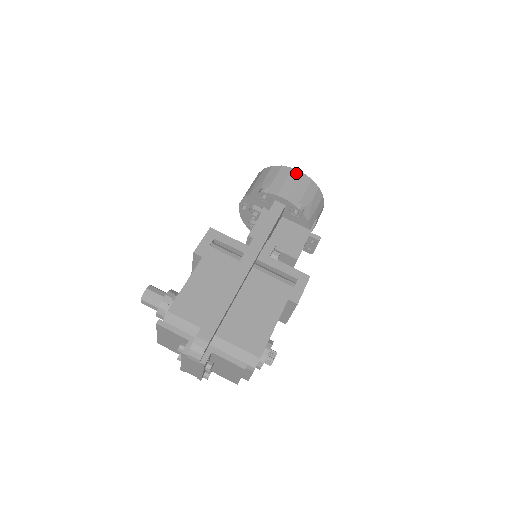
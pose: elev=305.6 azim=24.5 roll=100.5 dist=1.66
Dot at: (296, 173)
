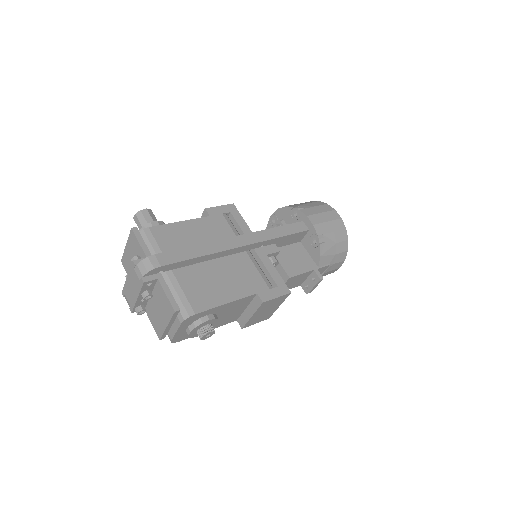
Dot at: (335, 214)
